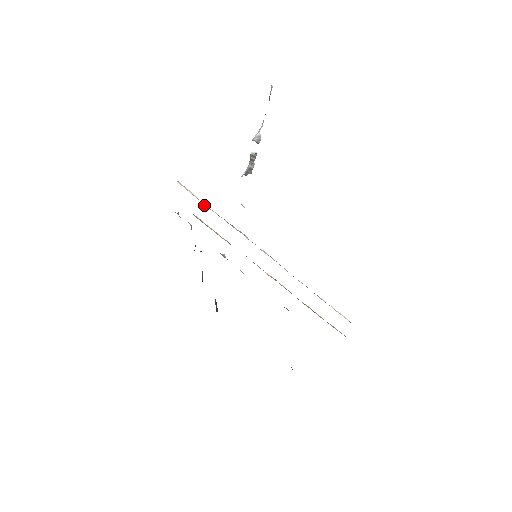
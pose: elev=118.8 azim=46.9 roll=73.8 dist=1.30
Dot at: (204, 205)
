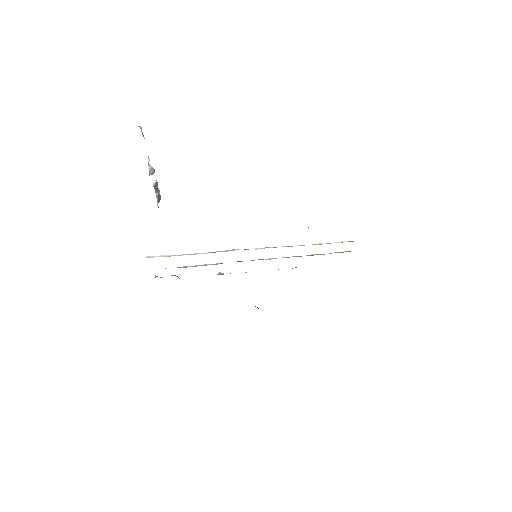
Dot at: occluded
